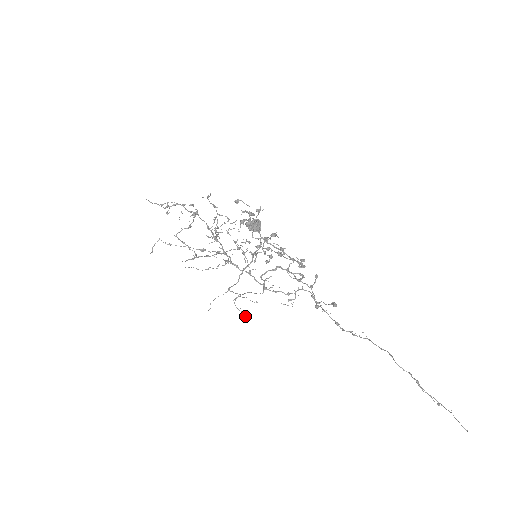
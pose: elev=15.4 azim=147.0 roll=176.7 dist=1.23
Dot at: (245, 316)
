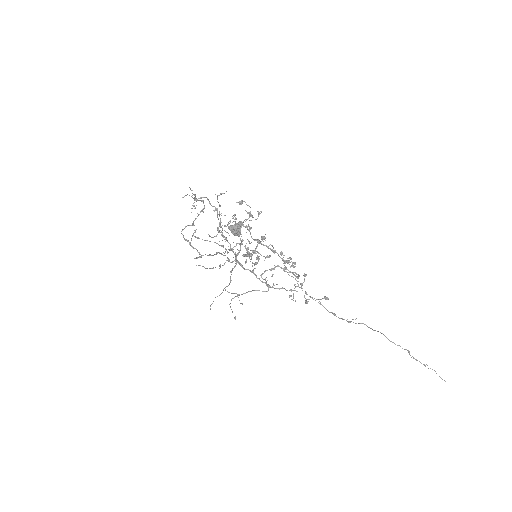
Dot at: occluded
